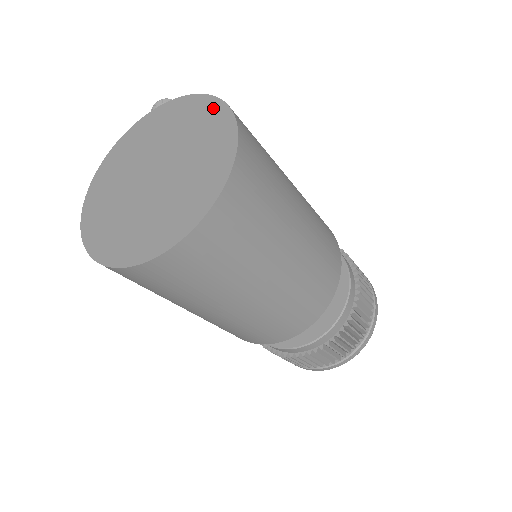
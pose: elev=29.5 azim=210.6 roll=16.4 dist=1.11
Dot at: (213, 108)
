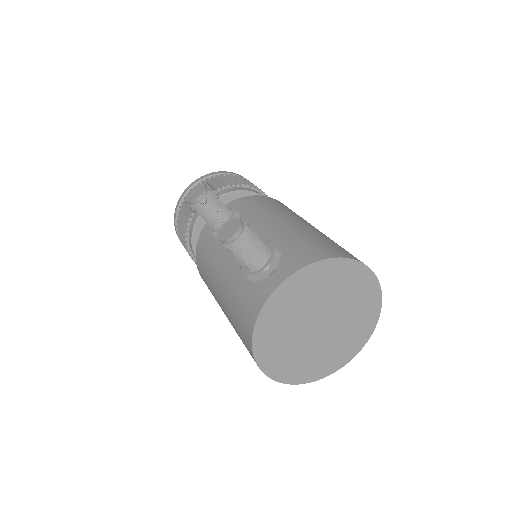
Dot at: (355, 269)
